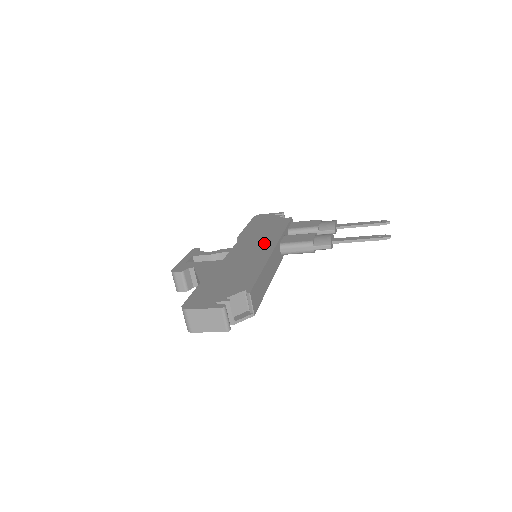
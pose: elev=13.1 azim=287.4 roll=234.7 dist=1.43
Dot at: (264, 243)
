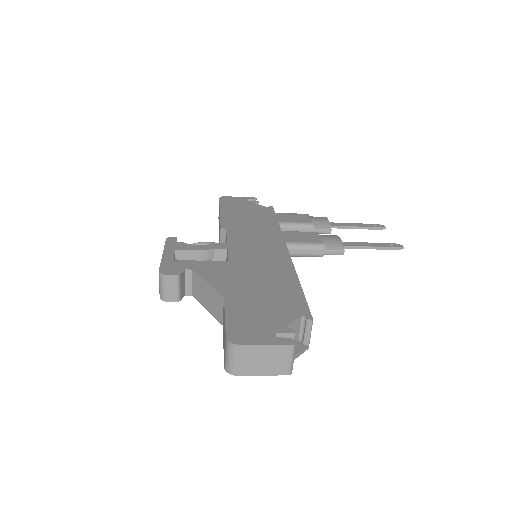
Dot at: (268, 240)
